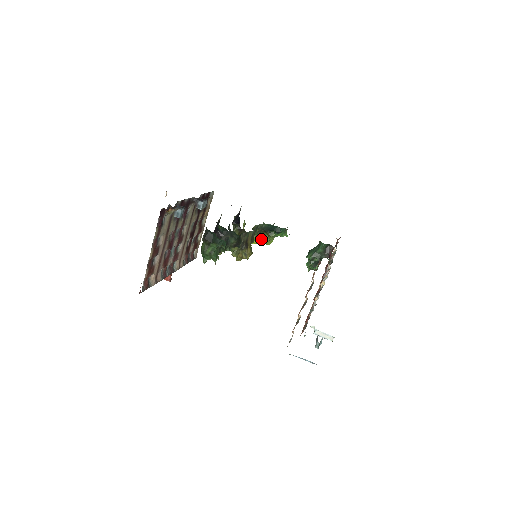
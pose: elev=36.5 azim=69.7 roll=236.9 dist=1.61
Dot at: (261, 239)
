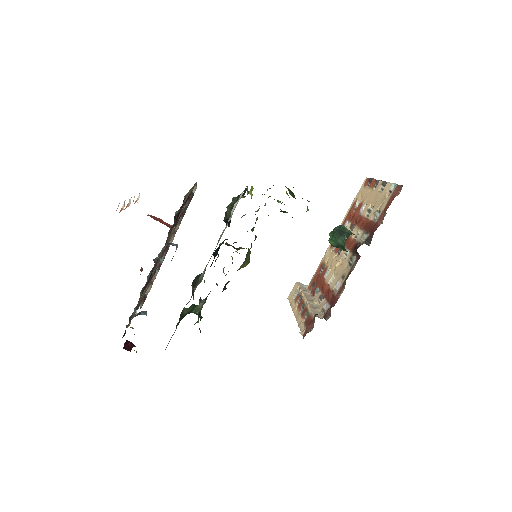
Dot at: occluded
